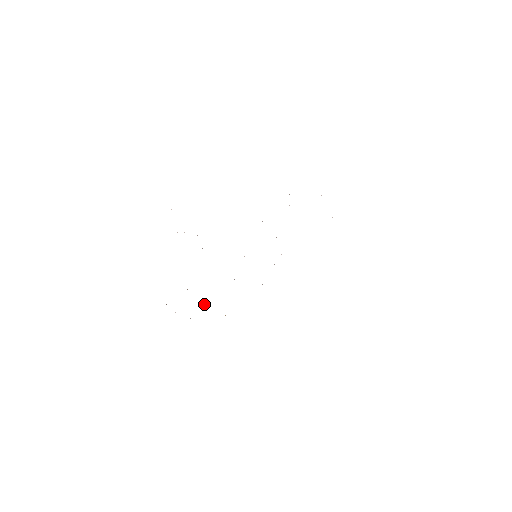
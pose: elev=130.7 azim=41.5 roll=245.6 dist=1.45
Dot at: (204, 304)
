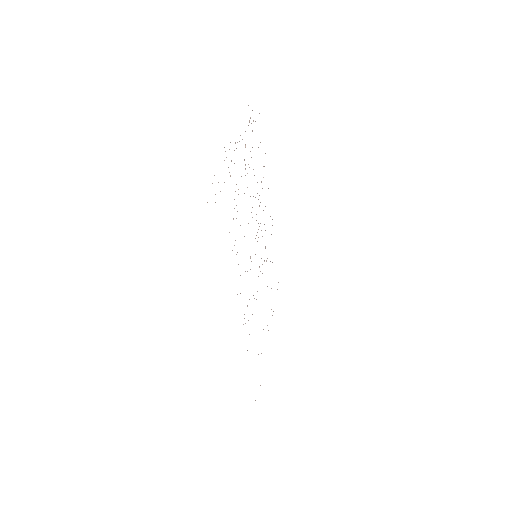
Dot at: occluded
